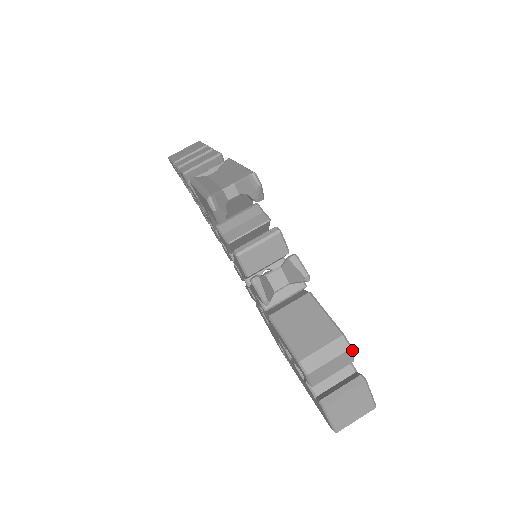
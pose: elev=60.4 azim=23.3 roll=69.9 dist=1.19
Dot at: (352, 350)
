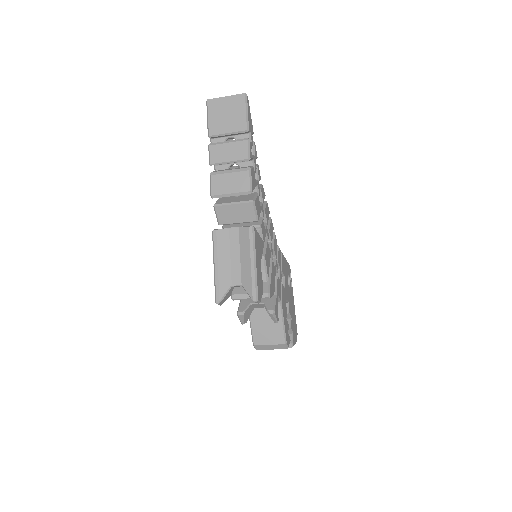
Dot at: occluded
